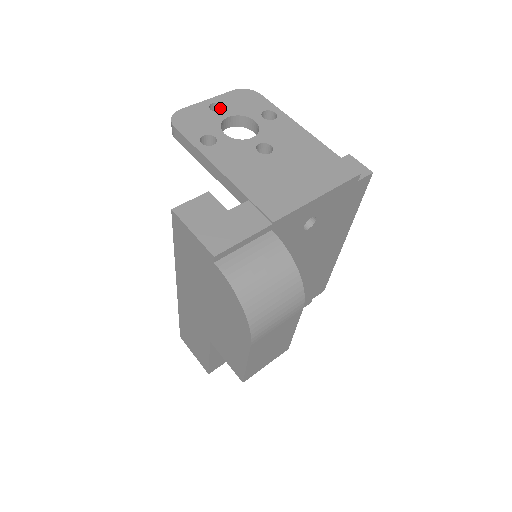
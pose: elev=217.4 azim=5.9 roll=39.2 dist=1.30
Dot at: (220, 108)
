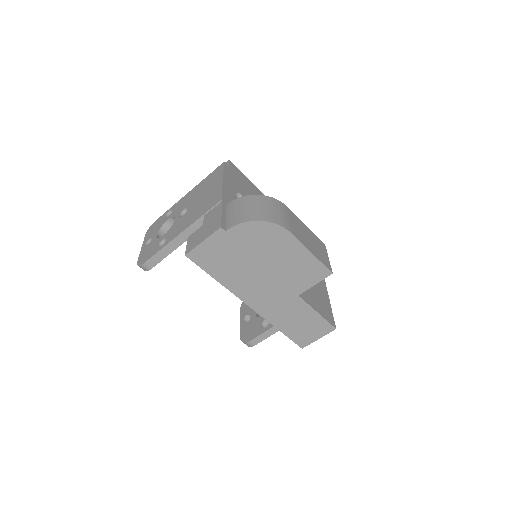
Dot at: occluded
